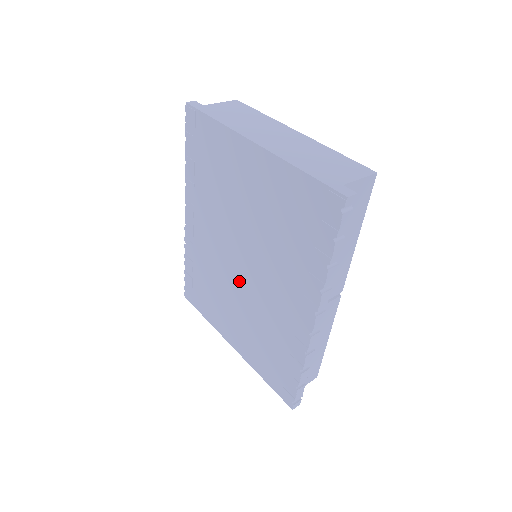
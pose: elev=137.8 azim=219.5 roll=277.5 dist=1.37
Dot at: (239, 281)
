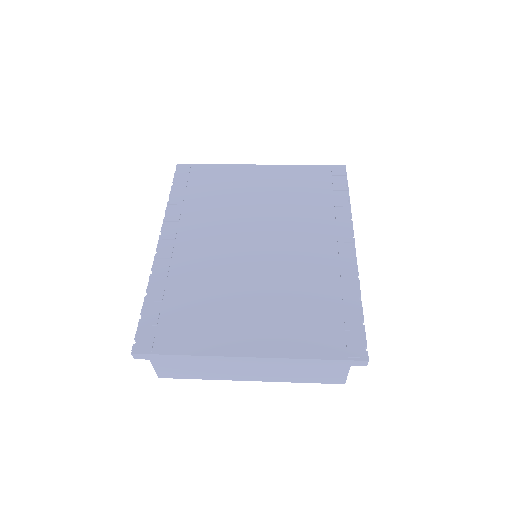
Dot at: (254, 263)
